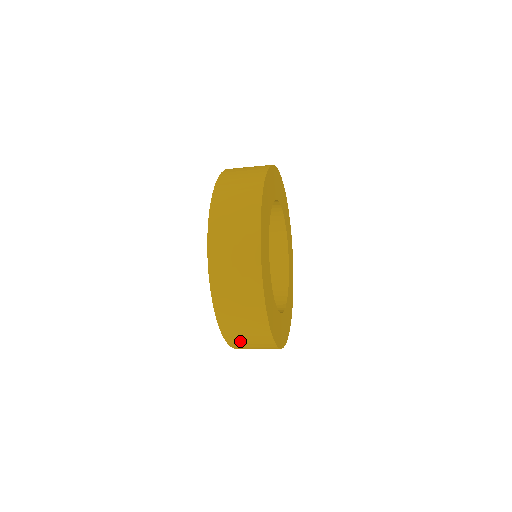
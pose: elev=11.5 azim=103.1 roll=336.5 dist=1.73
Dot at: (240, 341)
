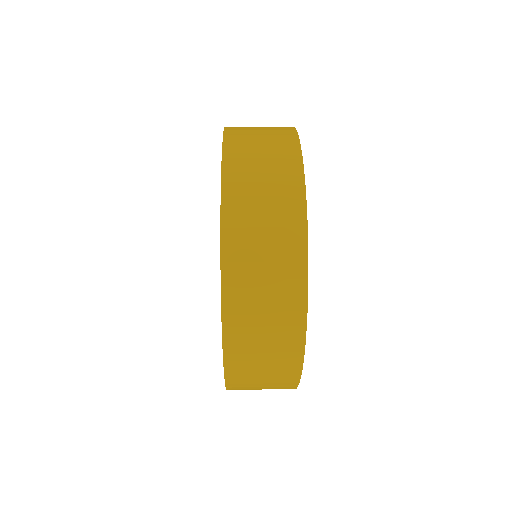
Dot at: occluded
